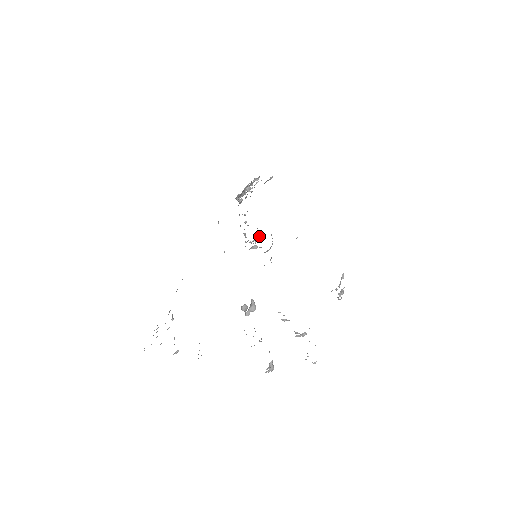
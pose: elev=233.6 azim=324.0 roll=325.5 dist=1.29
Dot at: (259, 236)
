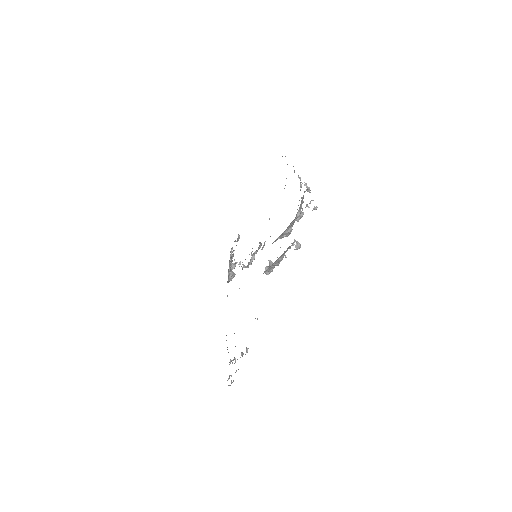
Dot at: occluded
